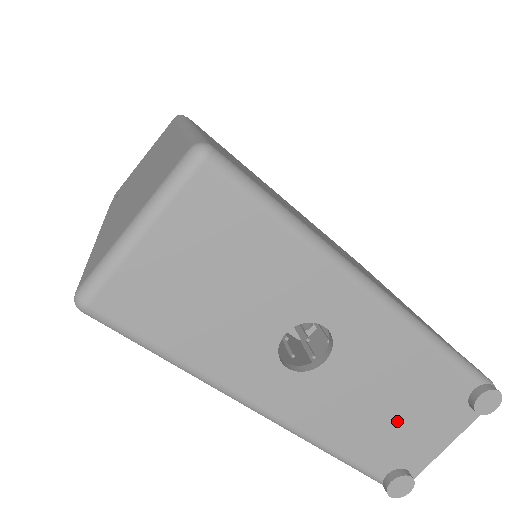
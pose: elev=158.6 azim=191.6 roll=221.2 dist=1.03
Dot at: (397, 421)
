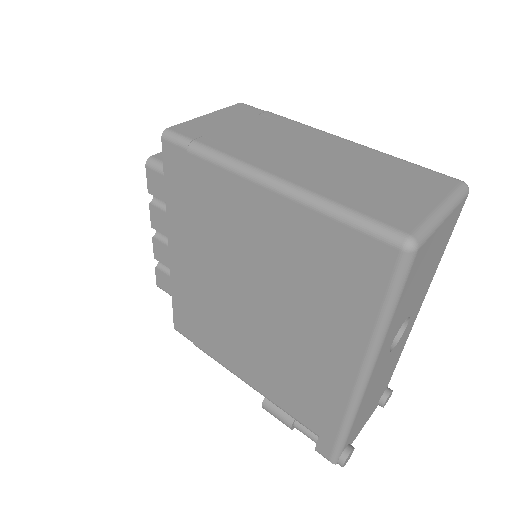
Dot at: (371, 404)
